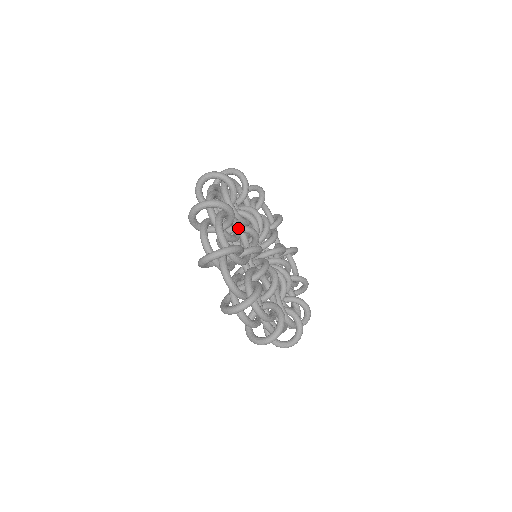
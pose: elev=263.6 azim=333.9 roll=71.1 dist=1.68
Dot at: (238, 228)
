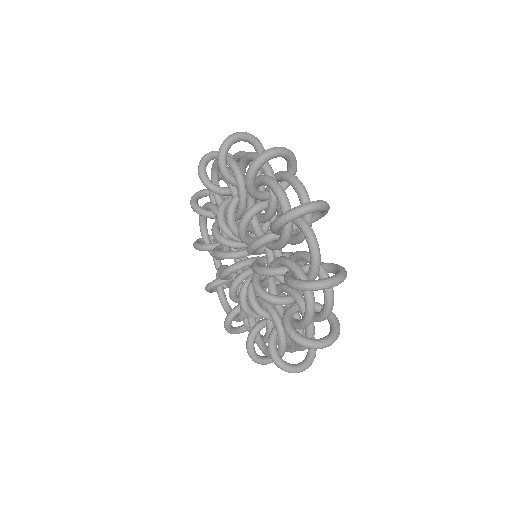
Dot at: occluded
